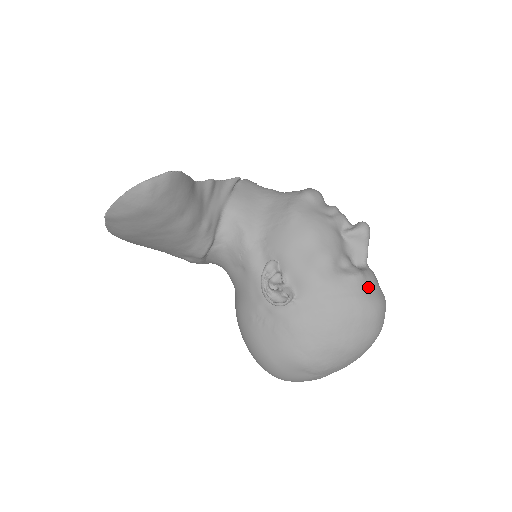
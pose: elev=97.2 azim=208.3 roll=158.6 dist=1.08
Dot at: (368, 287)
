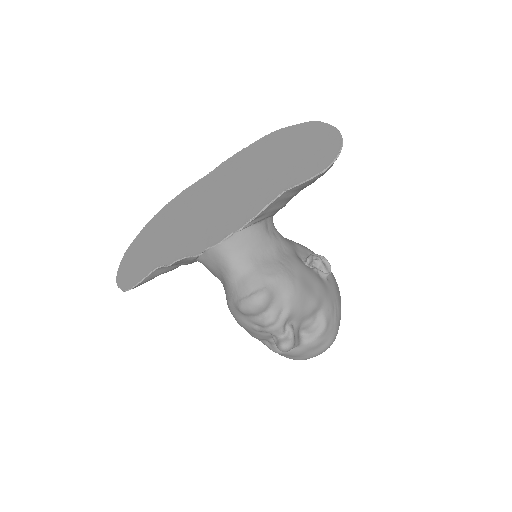
Dot at: (286, 355)
